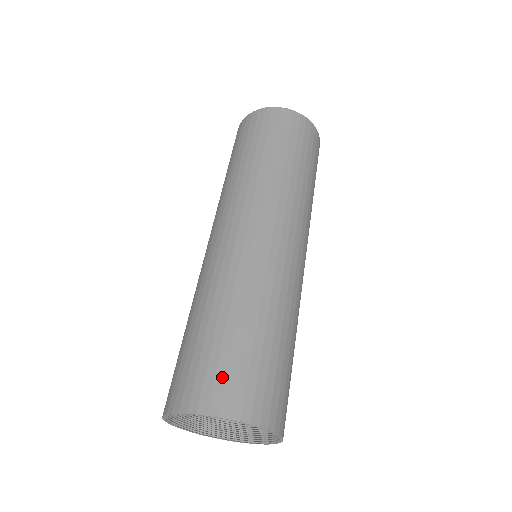
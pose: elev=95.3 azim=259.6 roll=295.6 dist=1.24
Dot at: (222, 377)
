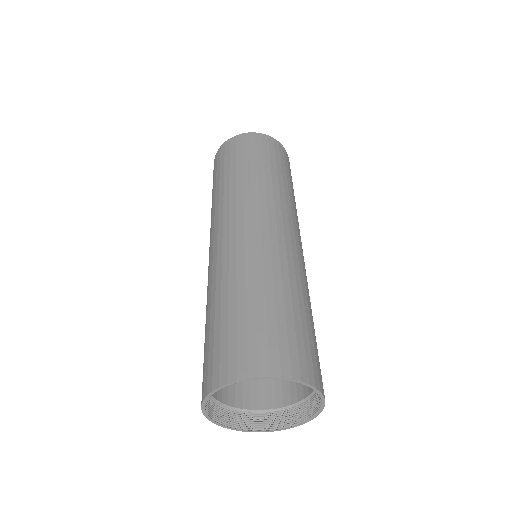
Dot at: (243, 345)
